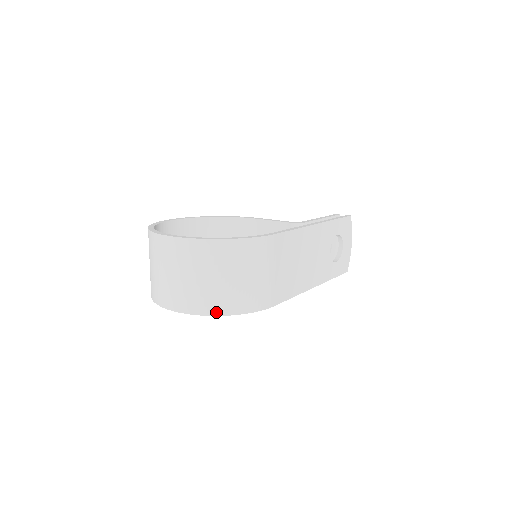
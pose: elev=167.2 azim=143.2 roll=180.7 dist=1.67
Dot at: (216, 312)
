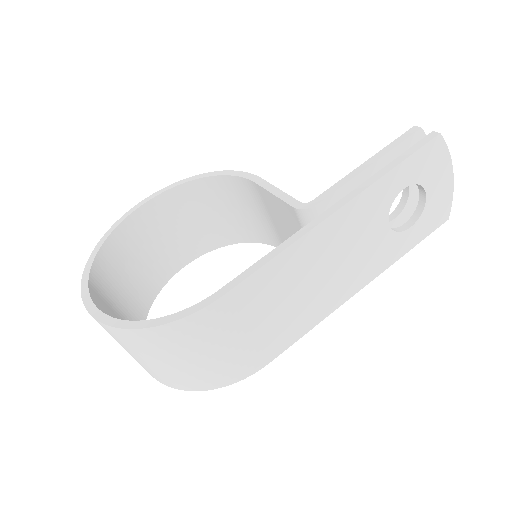
Dot at: (180, 387)
